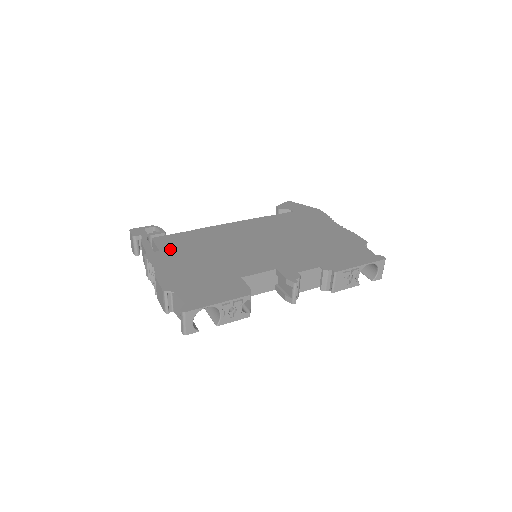
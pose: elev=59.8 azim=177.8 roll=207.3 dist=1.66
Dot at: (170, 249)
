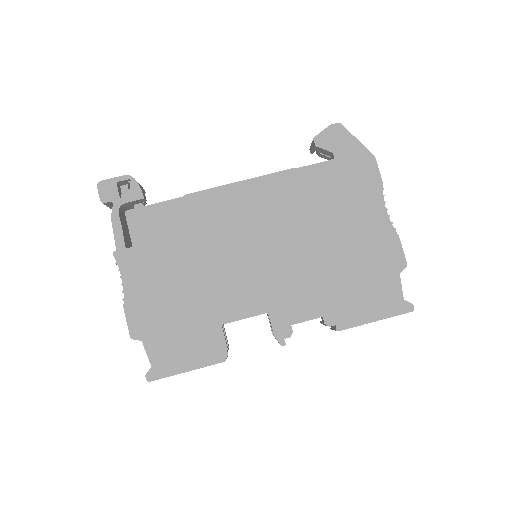
Dot at: (146, 245)
